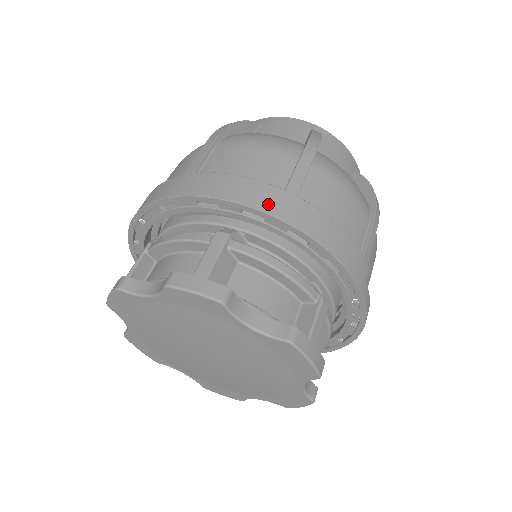
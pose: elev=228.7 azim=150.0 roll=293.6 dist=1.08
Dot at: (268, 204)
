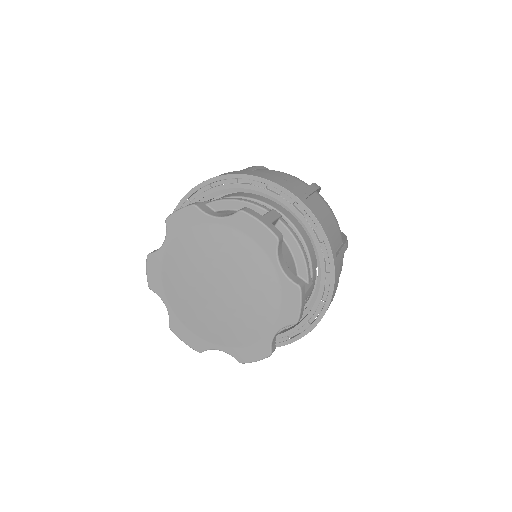
Dot at: (223, 174)
